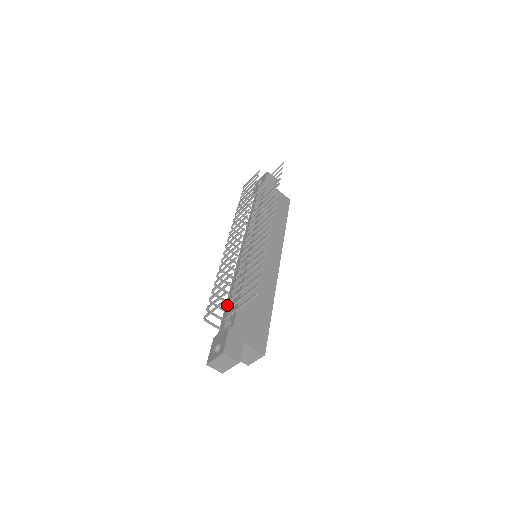
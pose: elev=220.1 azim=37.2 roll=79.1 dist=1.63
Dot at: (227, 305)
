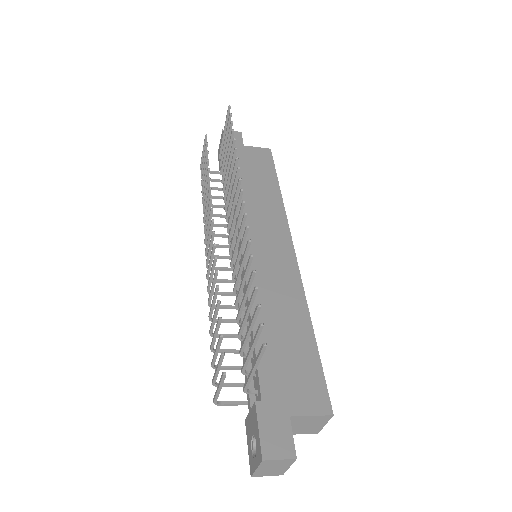
Dot at: occluded
